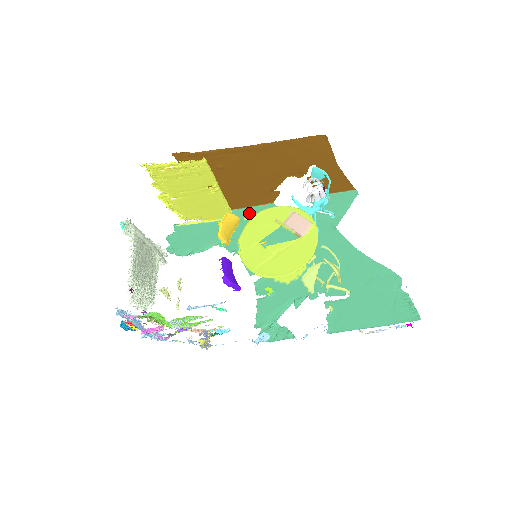
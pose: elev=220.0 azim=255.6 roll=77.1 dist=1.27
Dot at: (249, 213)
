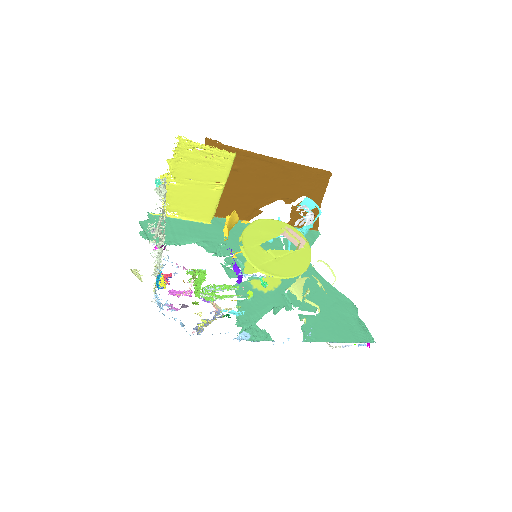
Dot at: occluded
